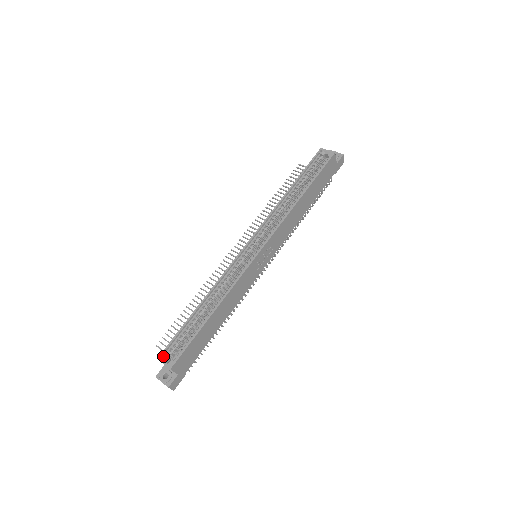
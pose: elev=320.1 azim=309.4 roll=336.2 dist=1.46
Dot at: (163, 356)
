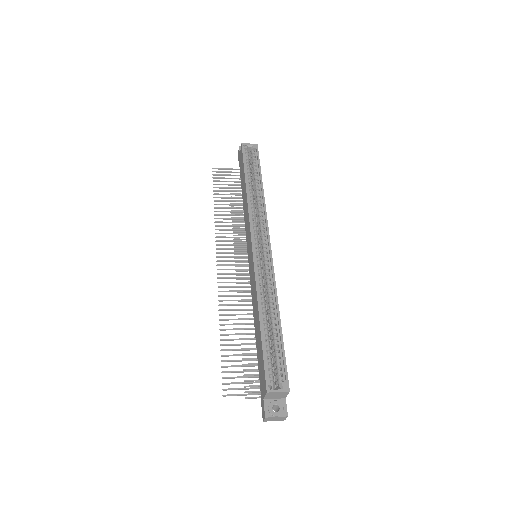
Dot at: (271, 386)
